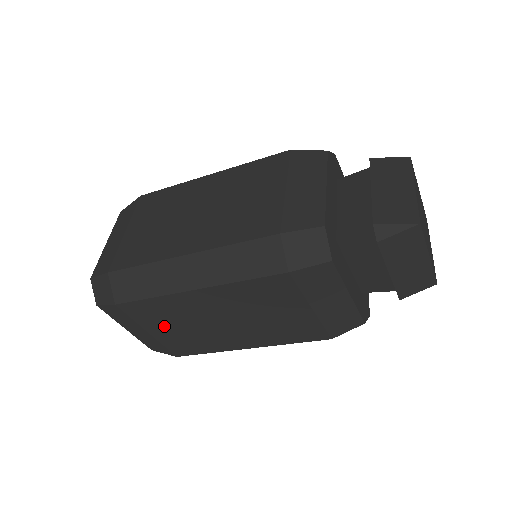
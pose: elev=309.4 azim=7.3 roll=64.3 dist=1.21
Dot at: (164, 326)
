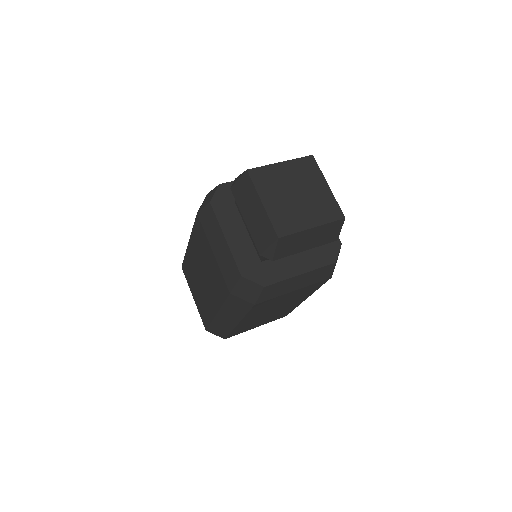
Dot at: (194, 289)
